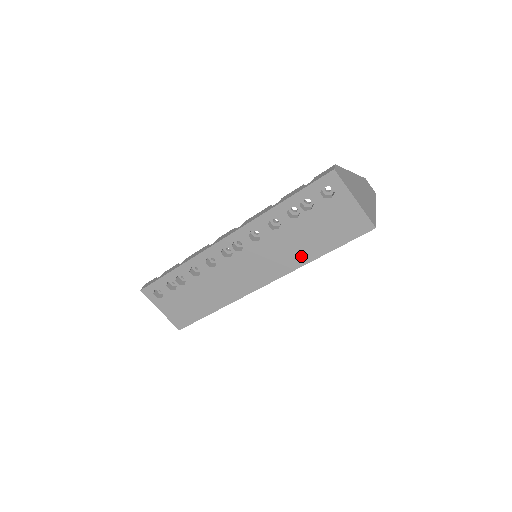
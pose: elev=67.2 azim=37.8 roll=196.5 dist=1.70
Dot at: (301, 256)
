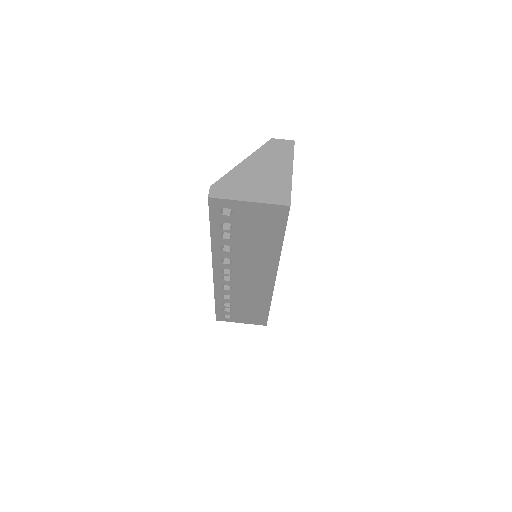
Dot at: (270, 253)
